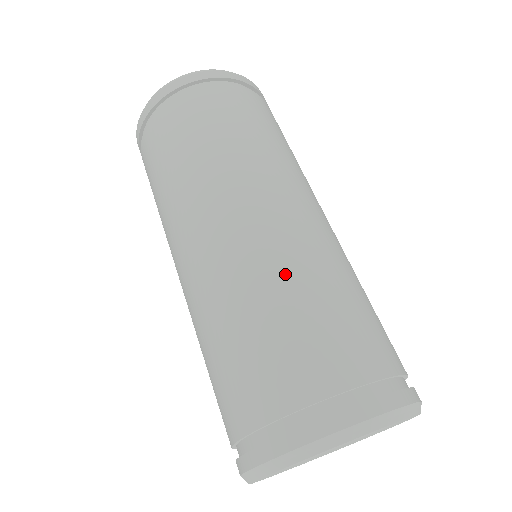
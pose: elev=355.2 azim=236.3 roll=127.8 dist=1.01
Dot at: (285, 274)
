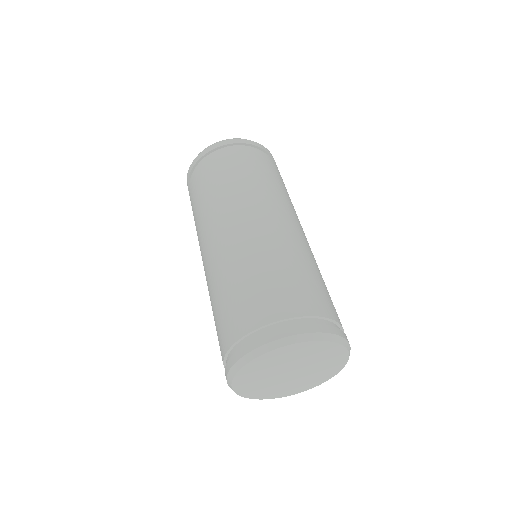
Dot at: (239, 263)
